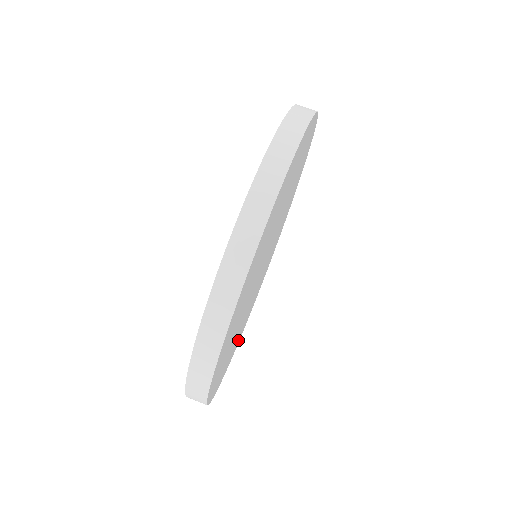
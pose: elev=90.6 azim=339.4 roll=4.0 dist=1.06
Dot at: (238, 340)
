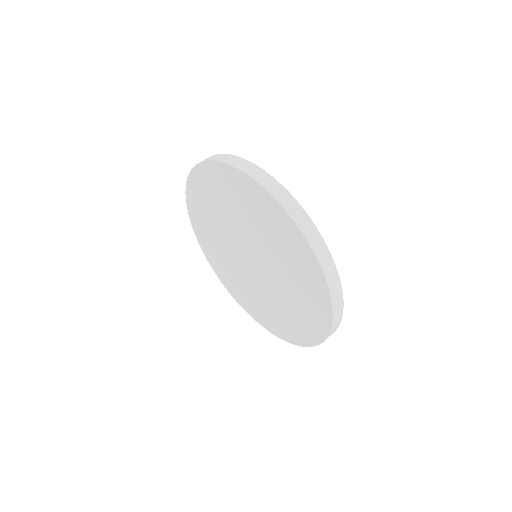
Dot at: occluded
